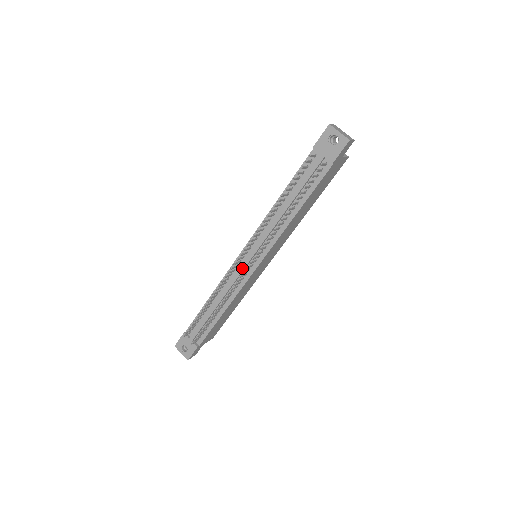
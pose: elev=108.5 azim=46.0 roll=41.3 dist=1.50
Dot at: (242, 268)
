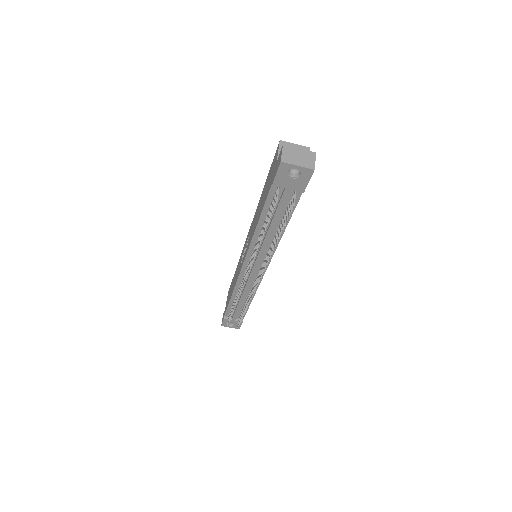
Dot at: (251, 277)
